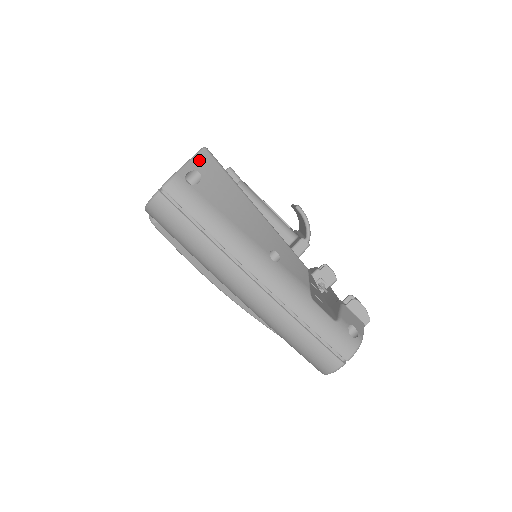
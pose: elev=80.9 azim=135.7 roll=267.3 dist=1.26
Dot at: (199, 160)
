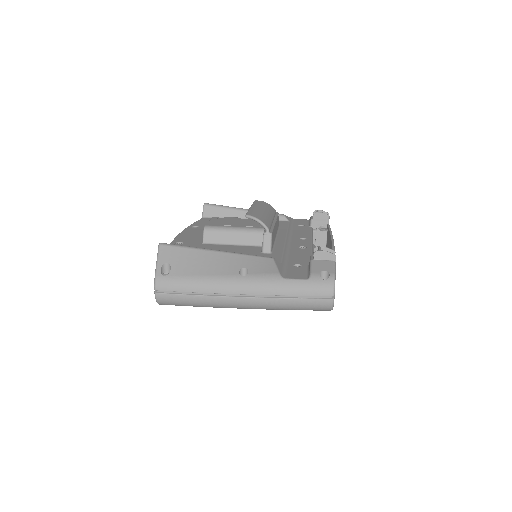
Dot at: (162, 255)
